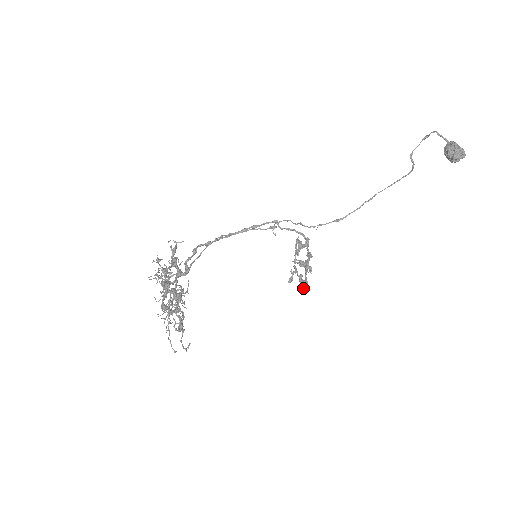
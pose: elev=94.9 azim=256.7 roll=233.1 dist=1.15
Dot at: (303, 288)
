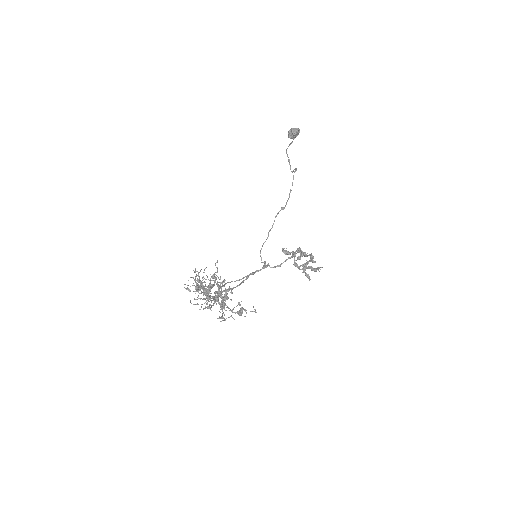
Dot at: (312, 258)
